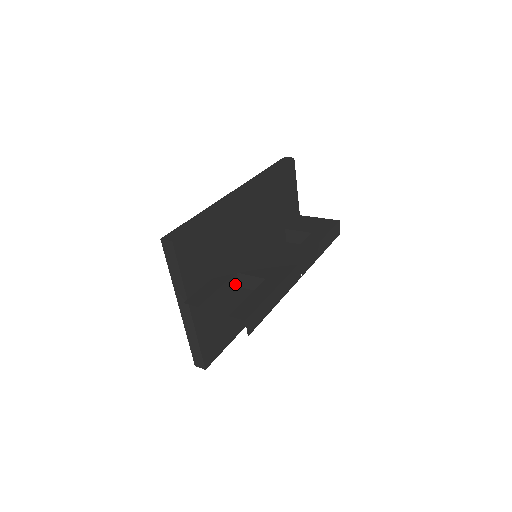
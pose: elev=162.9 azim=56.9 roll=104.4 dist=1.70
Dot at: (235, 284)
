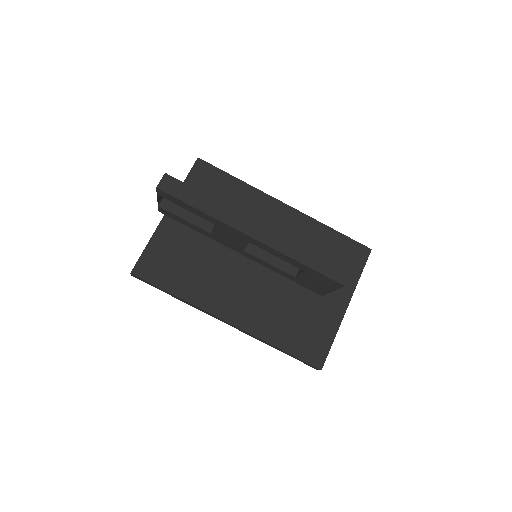
Dot at: (210, 227)
